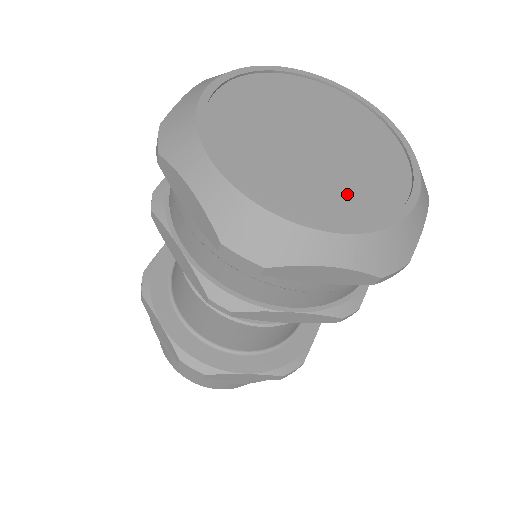
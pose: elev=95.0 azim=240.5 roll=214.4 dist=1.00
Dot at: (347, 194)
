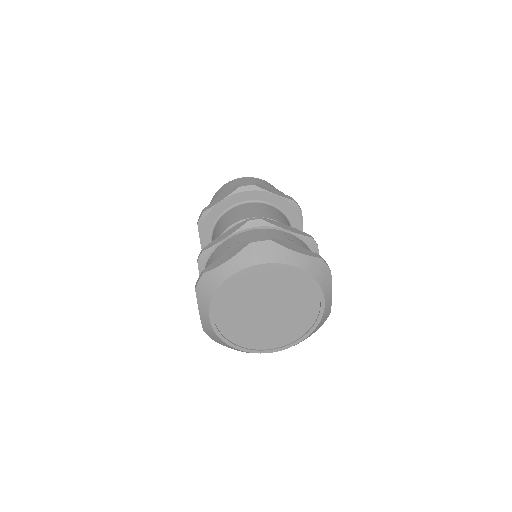
Dot at: (263, 337)
